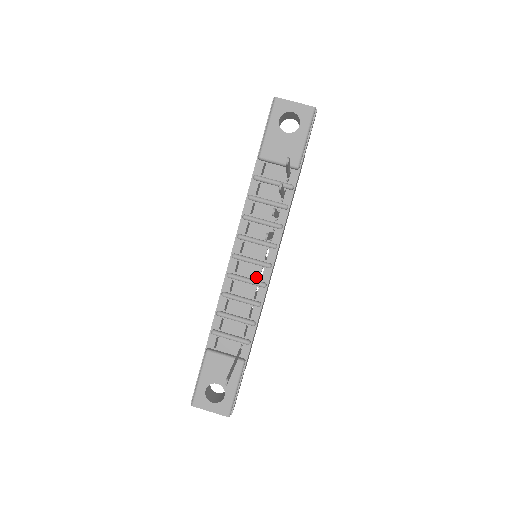
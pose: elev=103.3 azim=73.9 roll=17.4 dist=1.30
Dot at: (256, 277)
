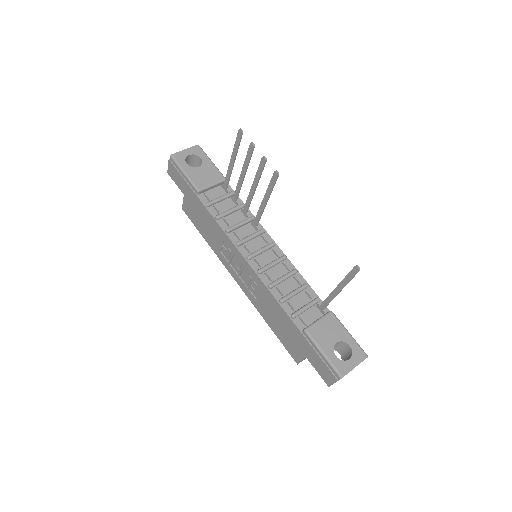
Dot at: (274, 258)
